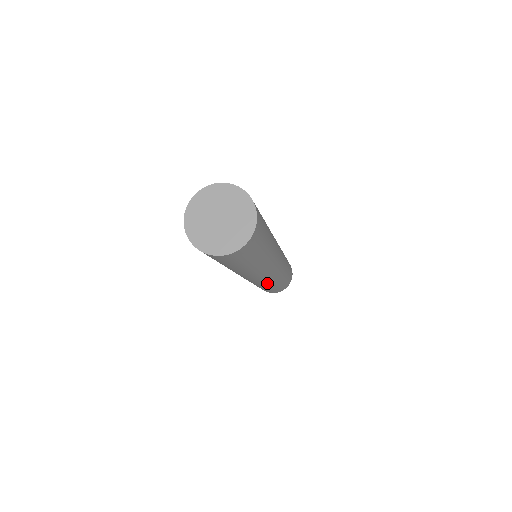
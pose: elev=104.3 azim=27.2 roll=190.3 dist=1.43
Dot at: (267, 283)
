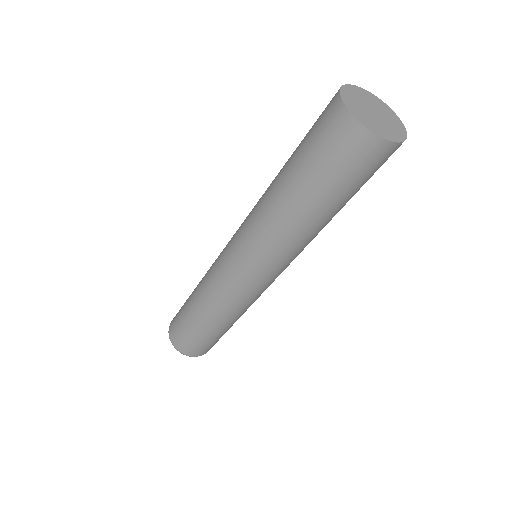
Dot at: (248, 302)
